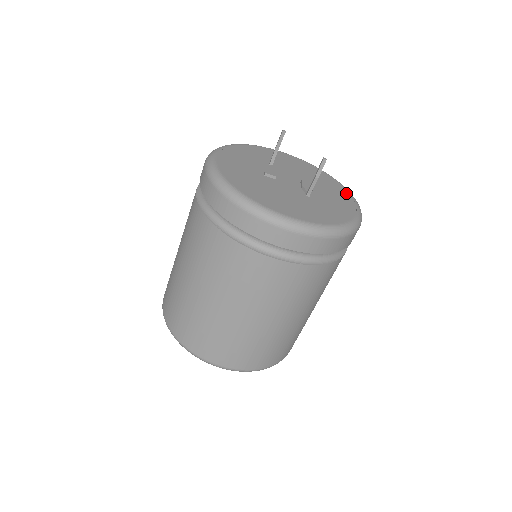
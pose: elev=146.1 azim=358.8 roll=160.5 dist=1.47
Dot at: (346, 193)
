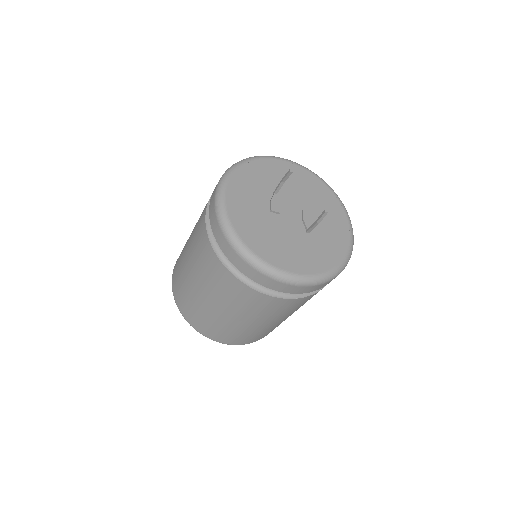
Dot at: (342, 214)
